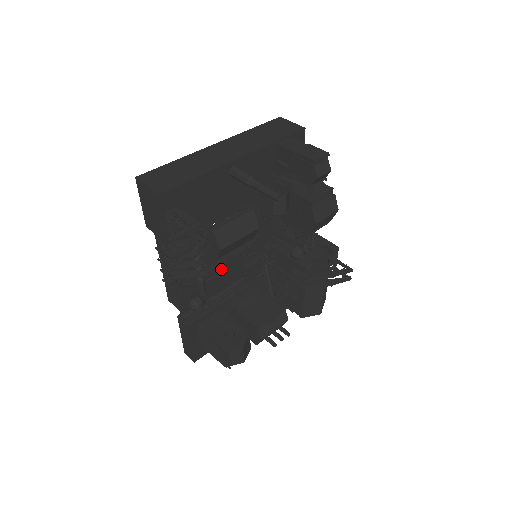
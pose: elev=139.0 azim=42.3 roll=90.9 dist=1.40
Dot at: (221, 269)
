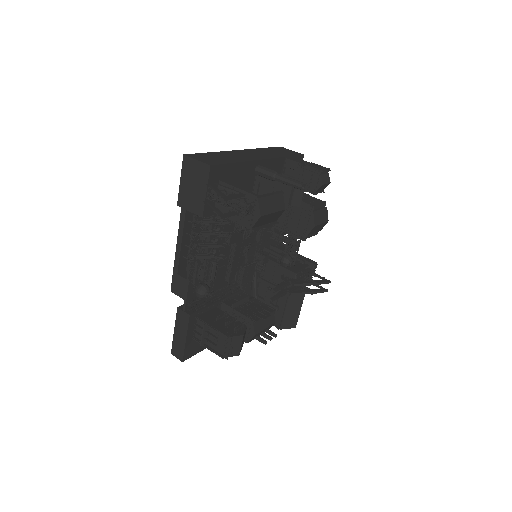
Dot at: (225, 264)
